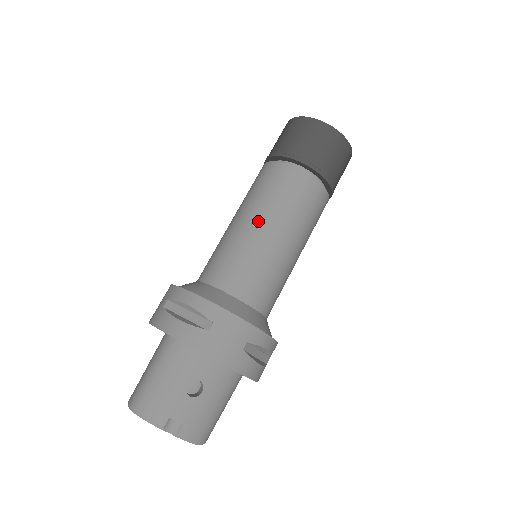
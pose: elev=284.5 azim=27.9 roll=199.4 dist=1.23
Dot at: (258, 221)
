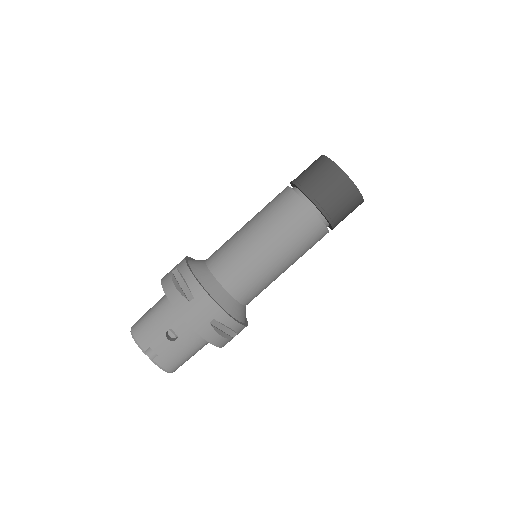
Dot at: (258, 233)
